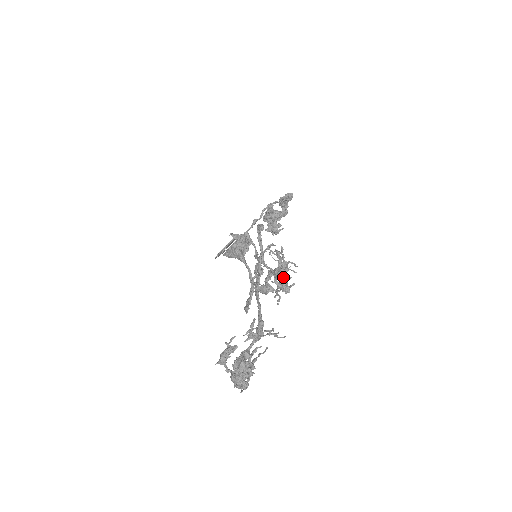
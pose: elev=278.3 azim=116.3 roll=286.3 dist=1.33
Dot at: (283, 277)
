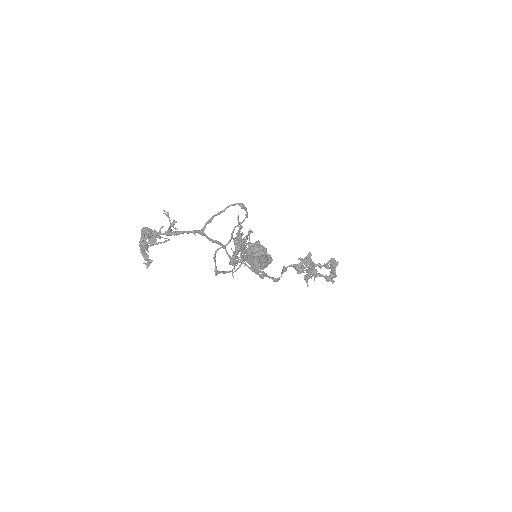
Dot at: (237, 246)
